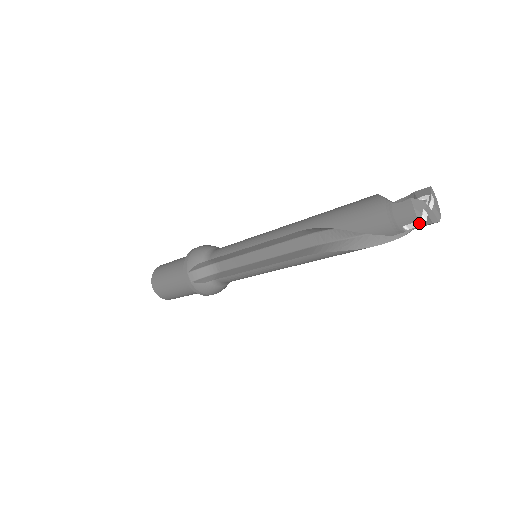
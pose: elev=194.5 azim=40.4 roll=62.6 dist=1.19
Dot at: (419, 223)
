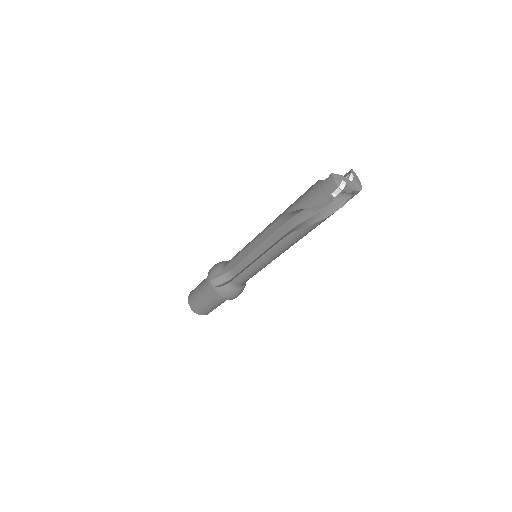
Dot at: (339, 188)
